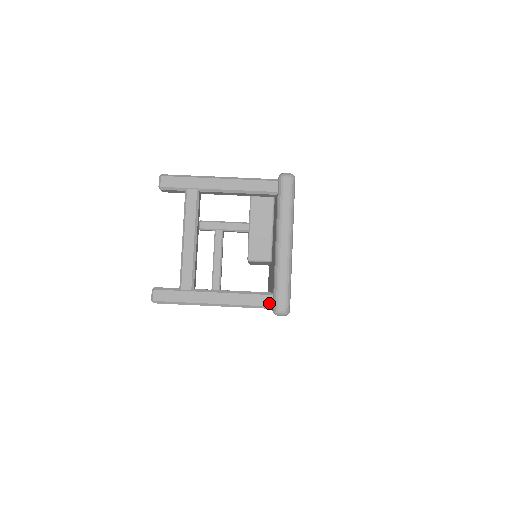
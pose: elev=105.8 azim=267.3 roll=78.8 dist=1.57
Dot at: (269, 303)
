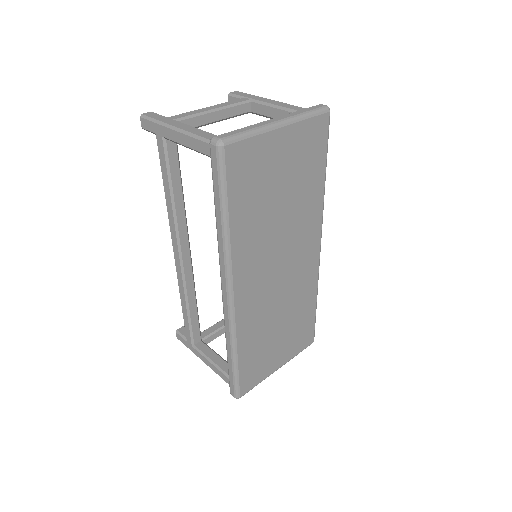
Dot at: occluded
